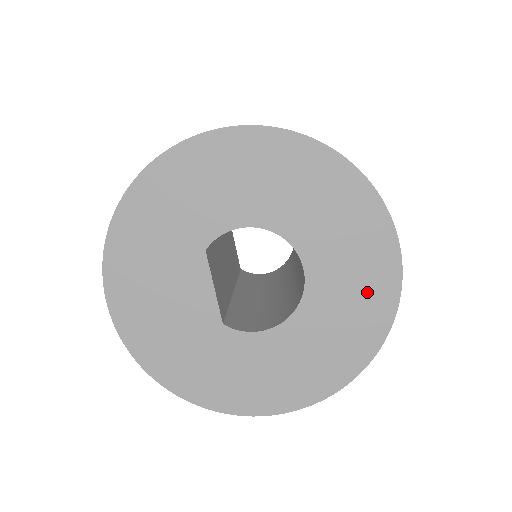
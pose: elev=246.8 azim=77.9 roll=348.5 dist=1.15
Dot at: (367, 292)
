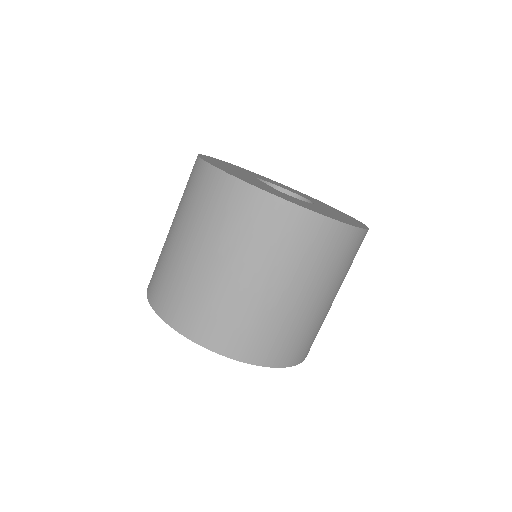
Dot at: occluded
